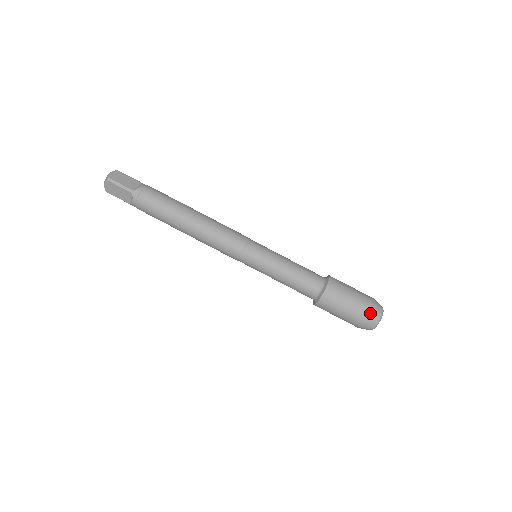
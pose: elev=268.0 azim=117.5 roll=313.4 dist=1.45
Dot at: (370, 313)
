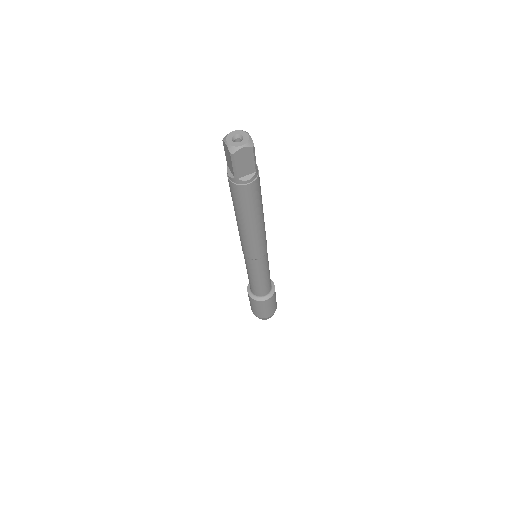
Dot at: (261, 318)
